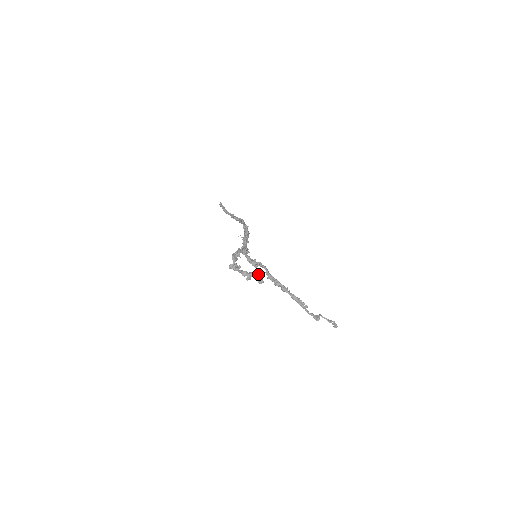
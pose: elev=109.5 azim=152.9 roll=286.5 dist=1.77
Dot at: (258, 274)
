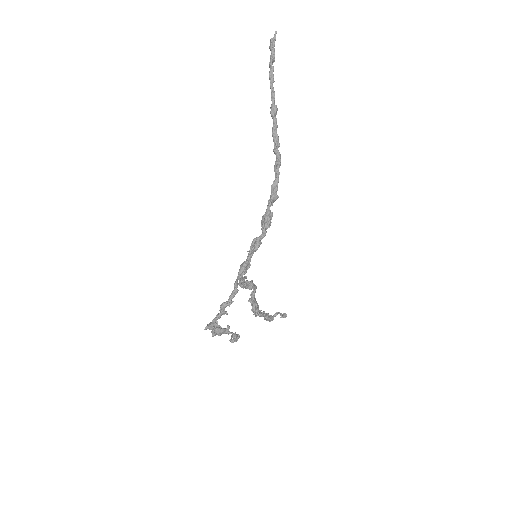
Dot at: (236, 340)
